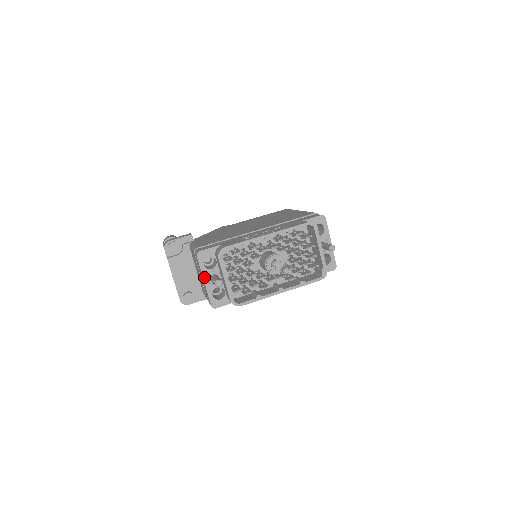
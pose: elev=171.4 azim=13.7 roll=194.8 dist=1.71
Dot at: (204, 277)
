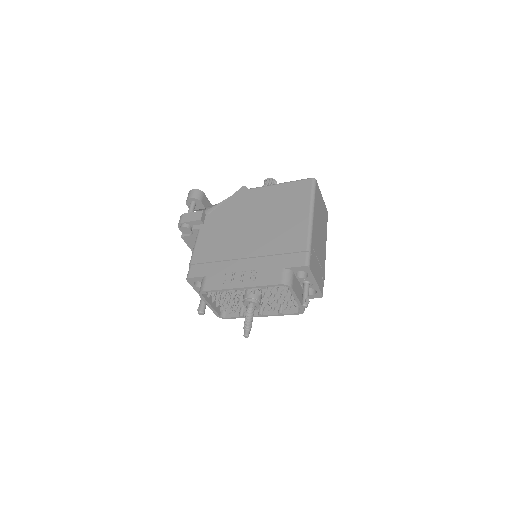
Dot at: (197, 291)
